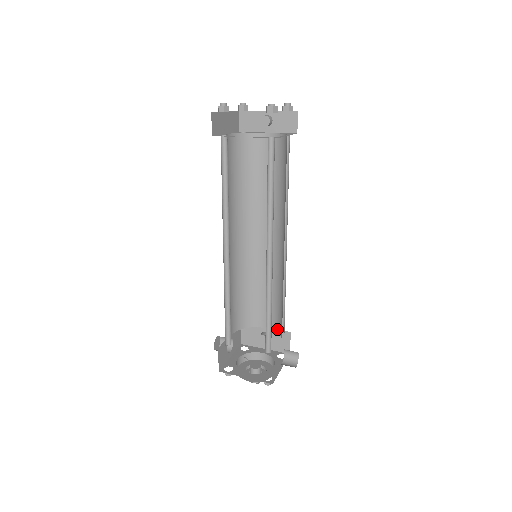
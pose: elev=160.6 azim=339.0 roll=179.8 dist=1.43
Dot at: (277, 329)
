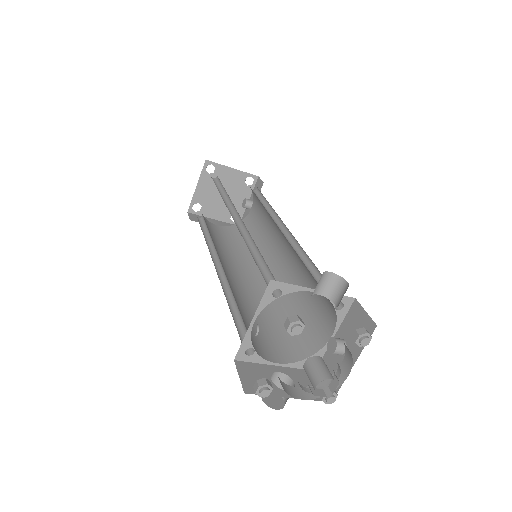
Dot at: (332, 309)
